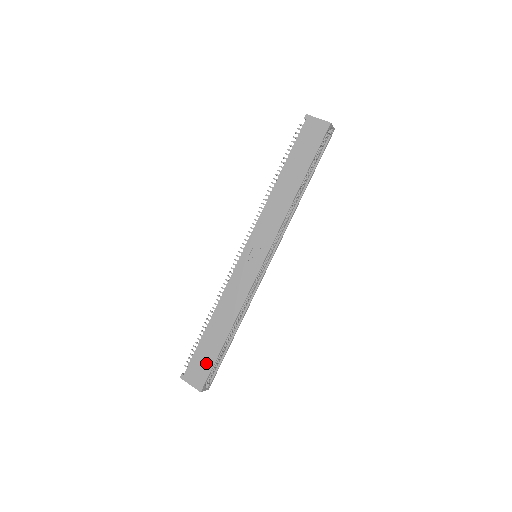
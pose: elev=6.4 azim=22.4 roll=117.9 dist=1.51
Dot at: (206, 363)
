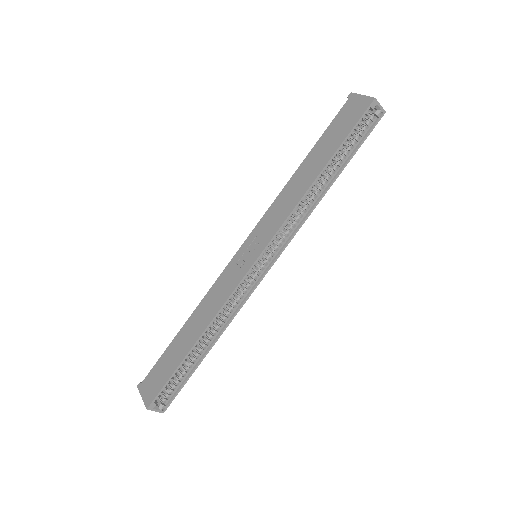
Dot at: (164, 374)
